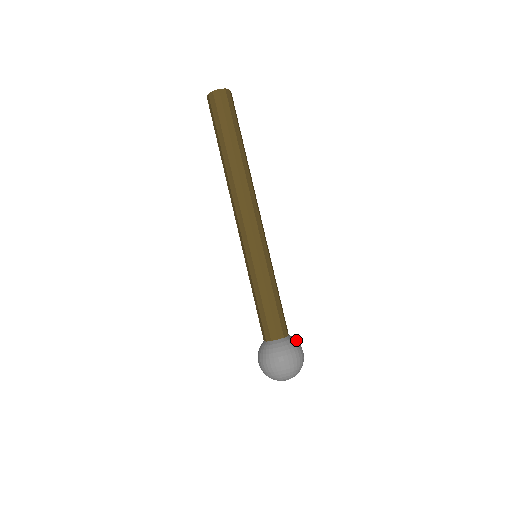
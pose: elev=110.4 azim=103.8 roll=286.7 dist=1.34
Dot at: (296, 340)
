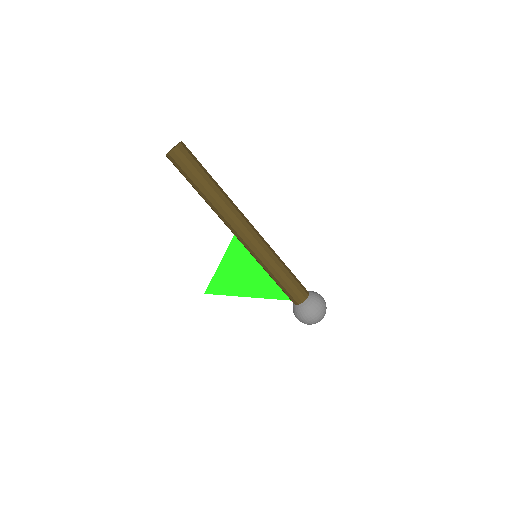
Dot at: occluded
